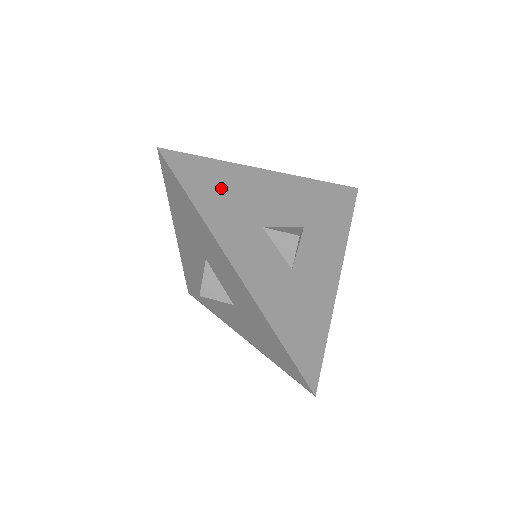
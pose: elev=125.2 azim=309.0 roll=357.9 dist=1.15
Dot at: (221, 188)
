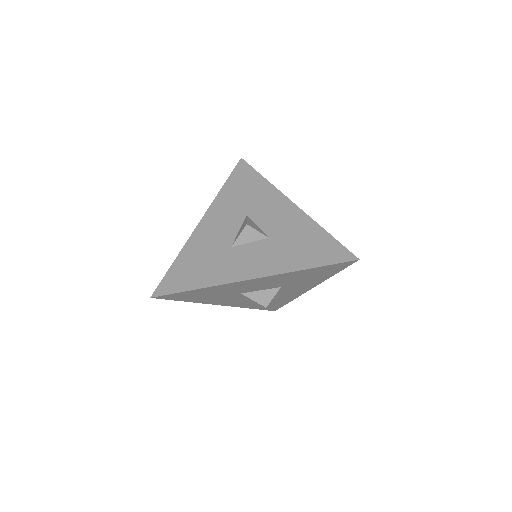
Dot at: (194, 266)
